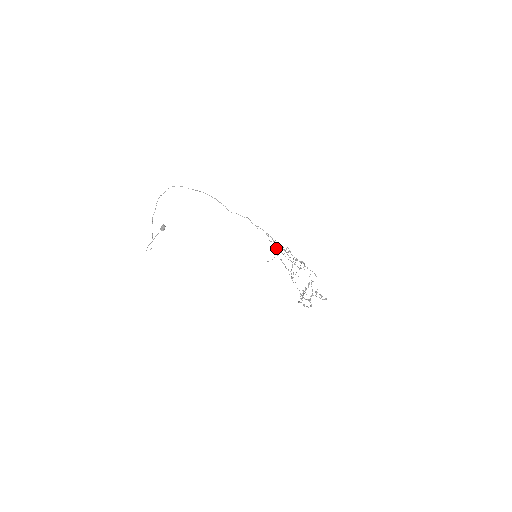
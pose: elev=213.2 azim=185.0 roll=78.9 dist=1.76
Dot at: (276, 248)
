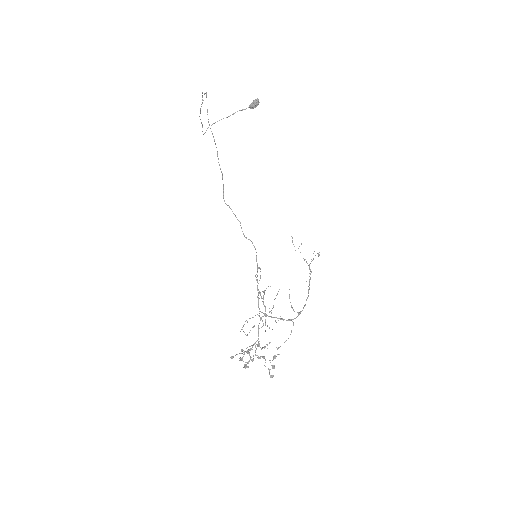
Dot at: (259, 280)
